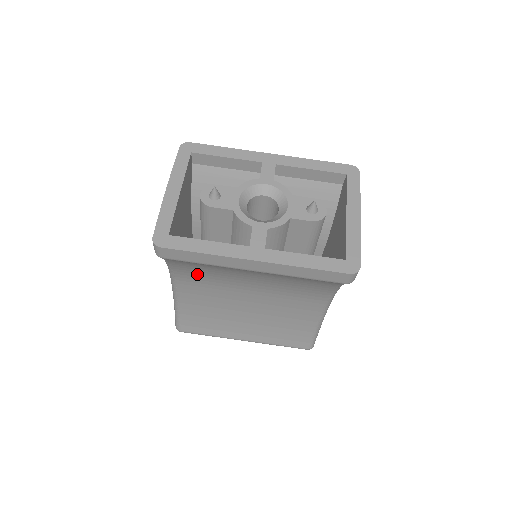
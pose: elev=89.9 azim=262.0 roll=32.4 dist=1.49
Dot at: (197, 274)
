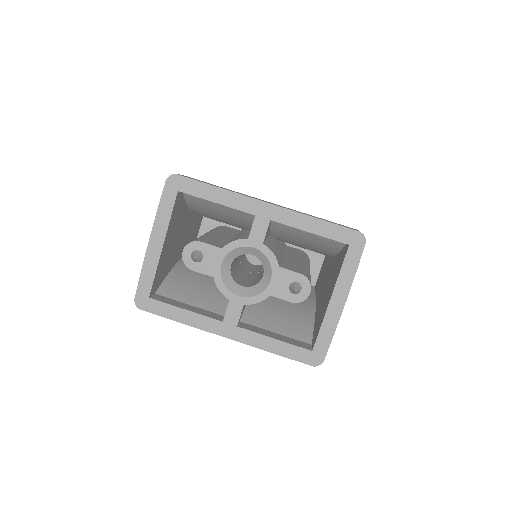
Dot at: occluded
